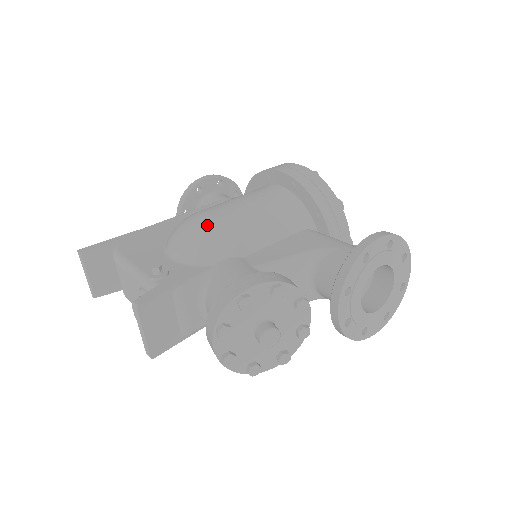
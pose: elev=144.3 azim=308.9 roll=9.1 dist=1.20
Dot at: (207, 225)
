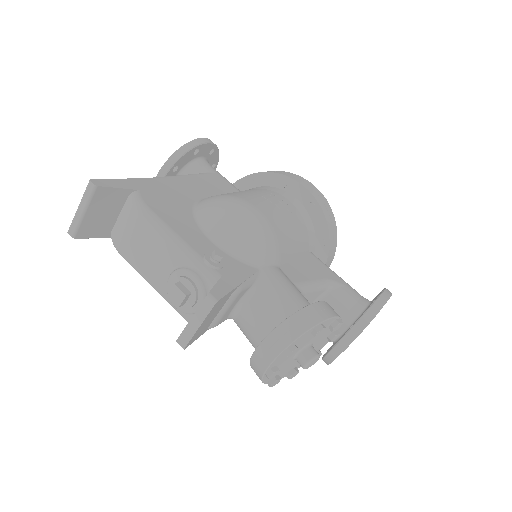
Dot at: (260, 223)
